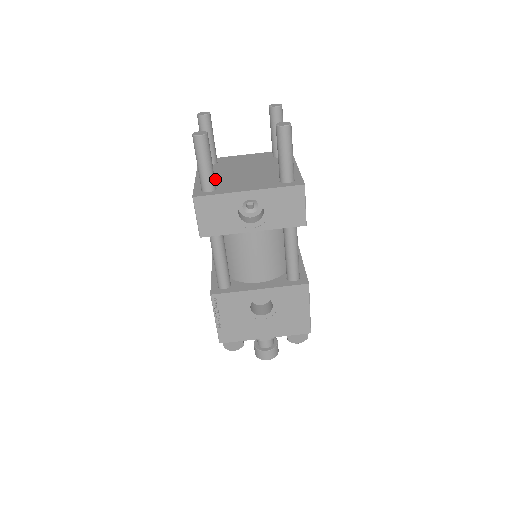
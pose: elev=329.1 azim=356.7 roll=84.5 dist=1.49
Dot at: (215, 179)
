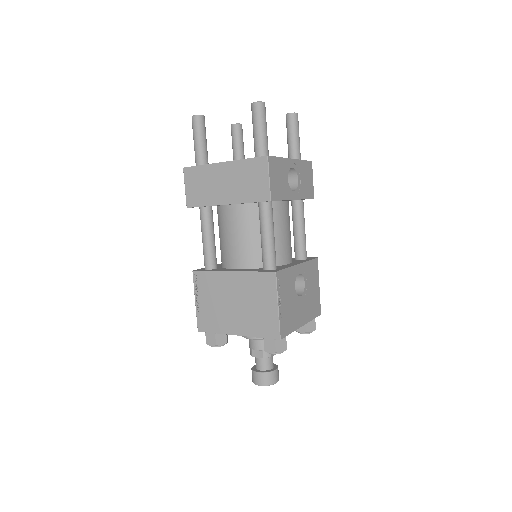
Dot at: occluded
